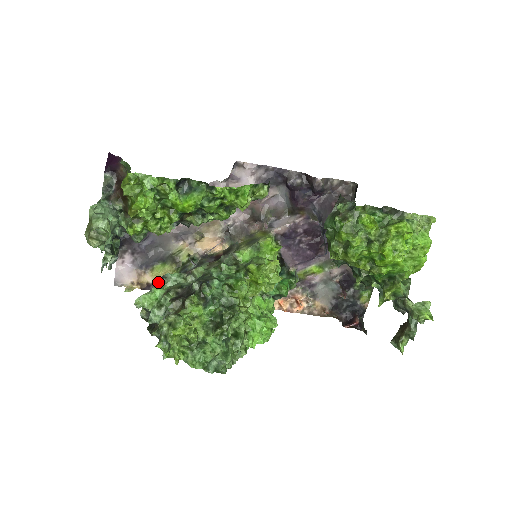
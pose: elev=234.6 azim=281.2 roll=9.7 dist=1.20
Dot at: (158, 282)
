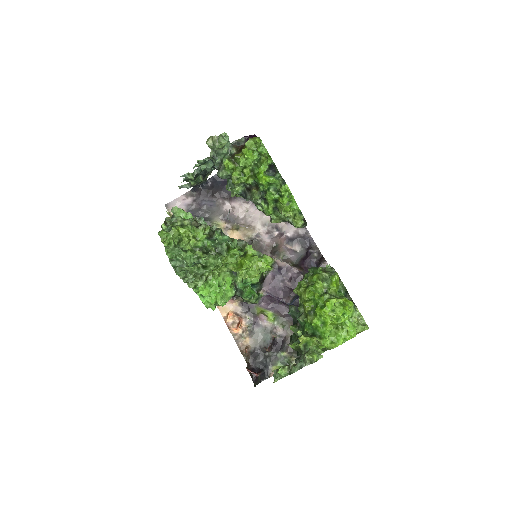
Dot at: occluded
